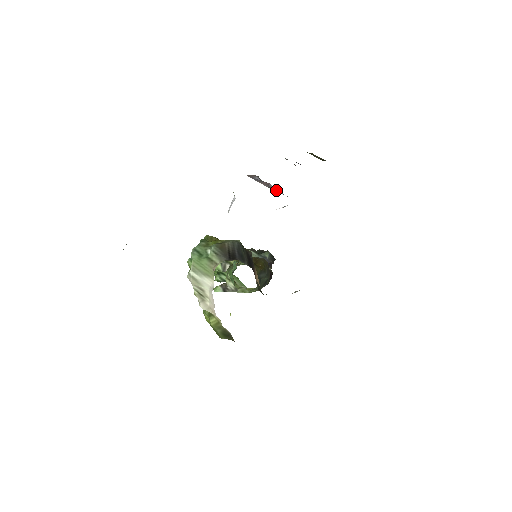
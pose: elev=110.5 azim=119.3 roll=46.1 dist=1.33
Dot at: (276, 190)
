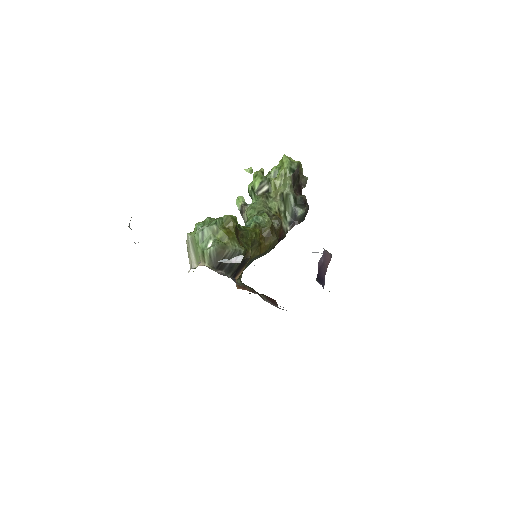
Dot at: occluded
